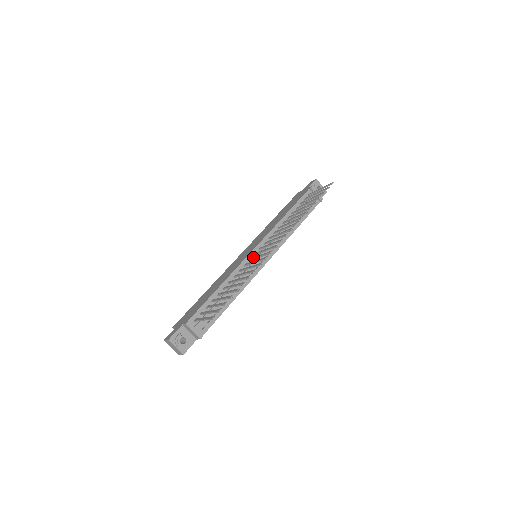
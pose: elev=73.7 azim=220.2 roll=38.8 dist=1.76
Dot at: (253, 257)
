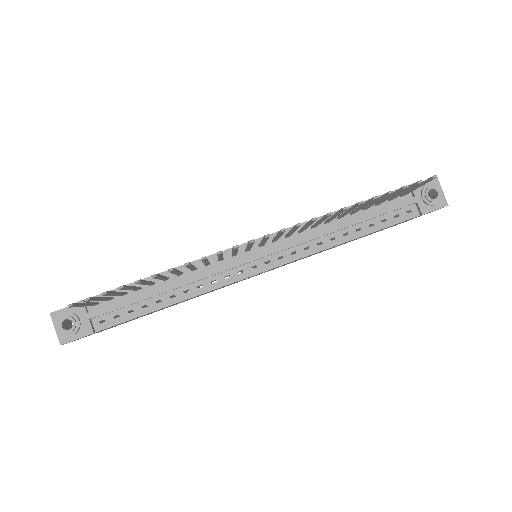
Dot at: occluded
